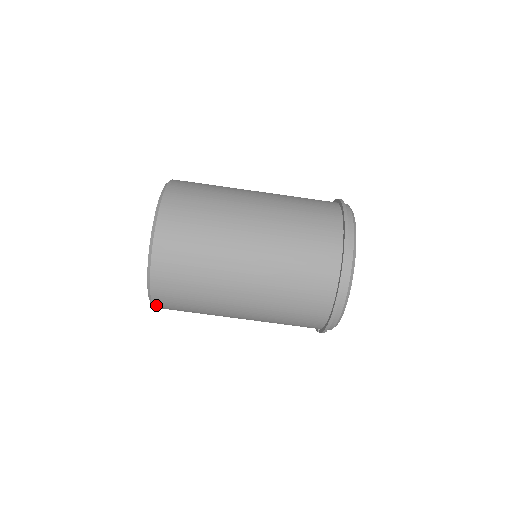
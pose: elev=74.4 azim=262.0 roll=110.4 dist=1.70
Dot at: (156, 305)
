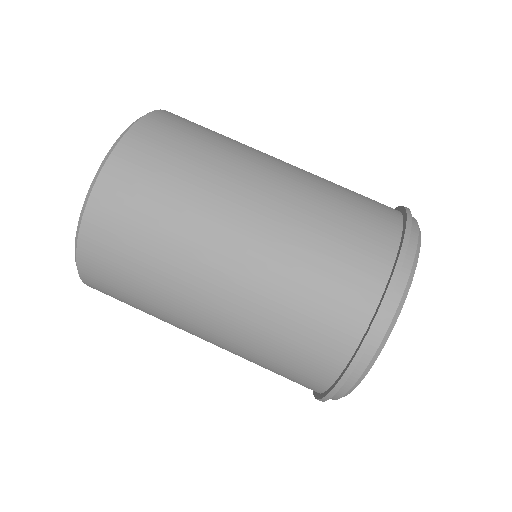
Dot at: occluded
